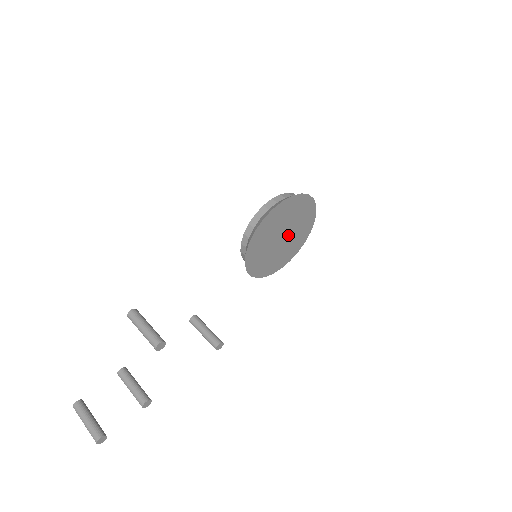
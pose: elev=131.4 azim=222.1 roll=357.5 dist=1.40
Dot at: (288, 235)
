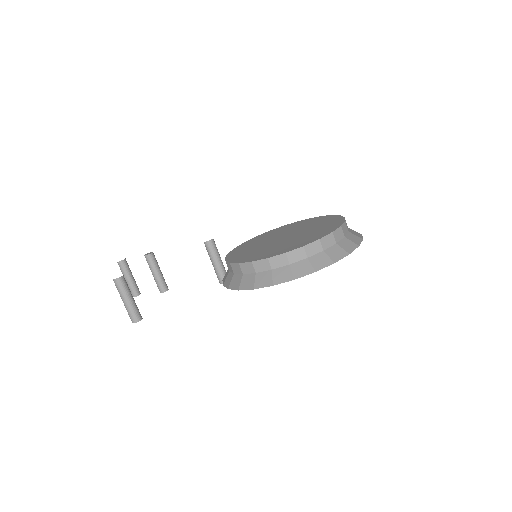
Dot at: occluded
